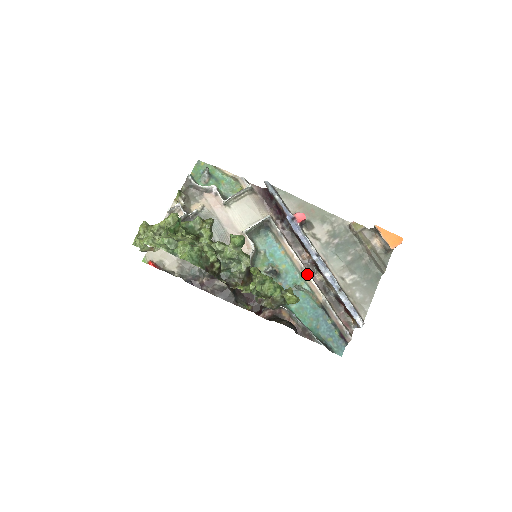
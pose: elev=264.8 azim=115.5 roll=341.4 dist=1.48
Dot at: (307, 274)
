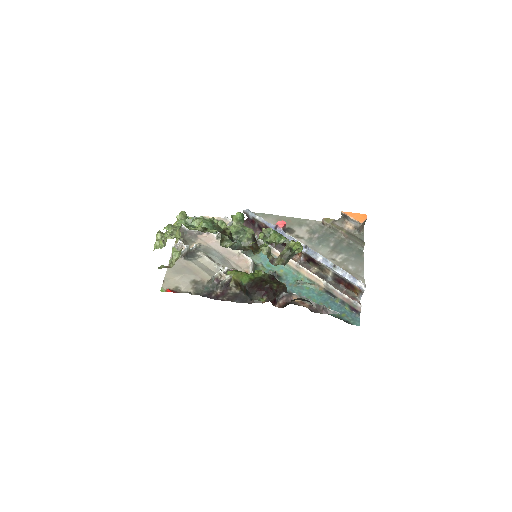
Dot at: (303, 269)
